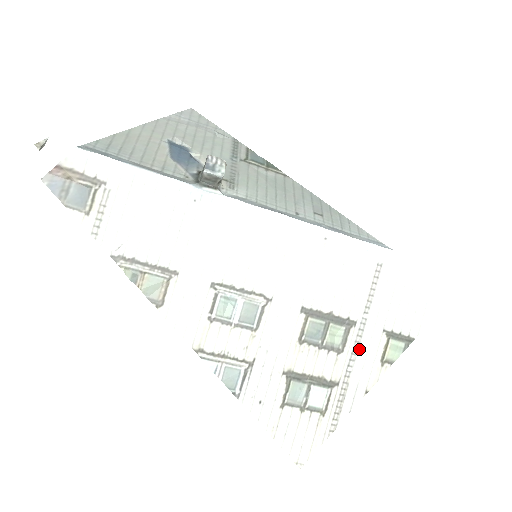
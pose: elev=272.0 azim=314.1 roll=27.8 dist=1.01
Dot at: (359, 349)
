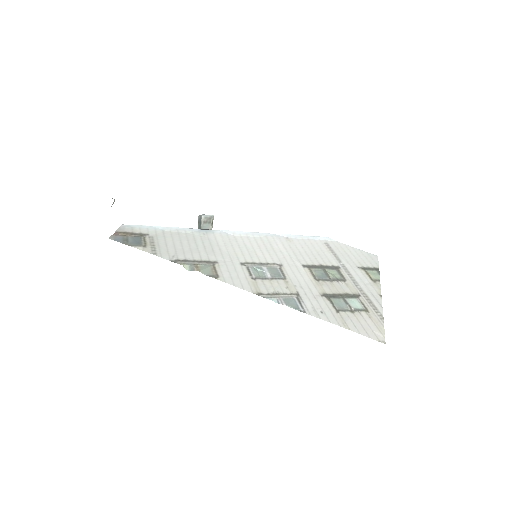
Dot at: (354, 277)
